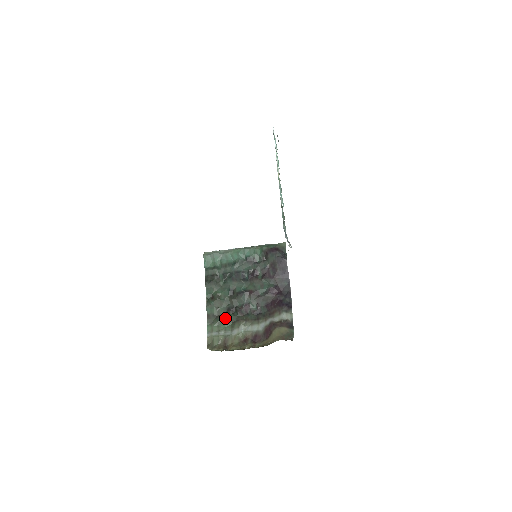
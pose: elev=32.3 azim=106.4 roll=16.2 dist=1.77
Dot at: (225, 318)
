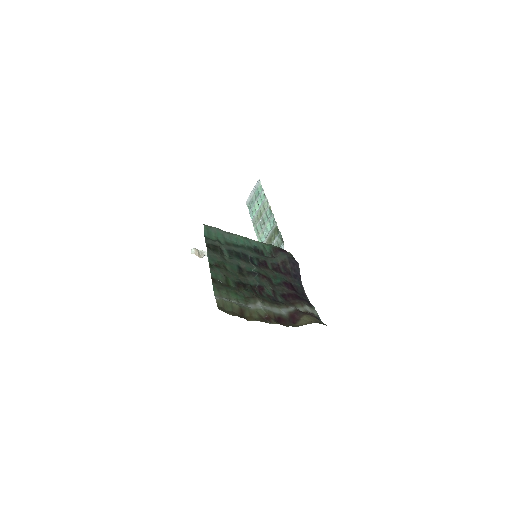
Dot at: (236, 289)
